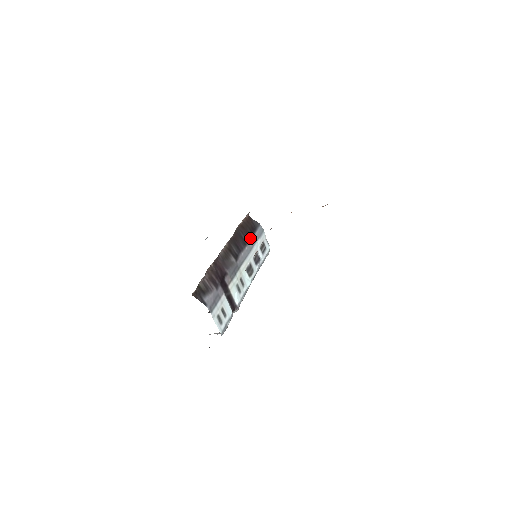
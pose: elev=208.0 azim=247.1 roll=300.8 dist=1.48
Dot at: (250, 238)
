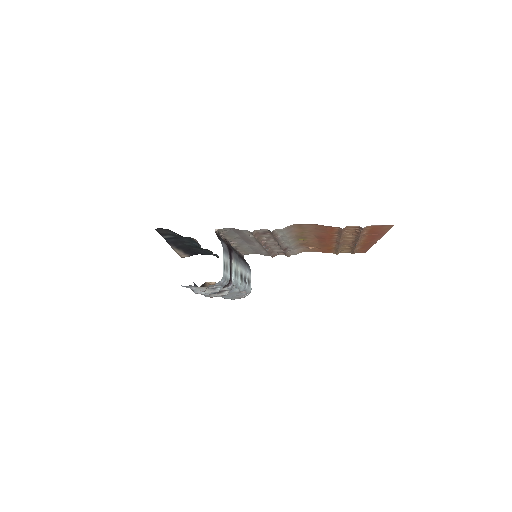
Dot at: (245, 262)
